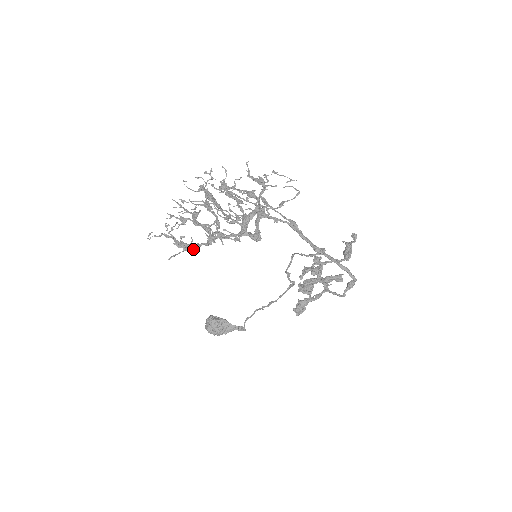
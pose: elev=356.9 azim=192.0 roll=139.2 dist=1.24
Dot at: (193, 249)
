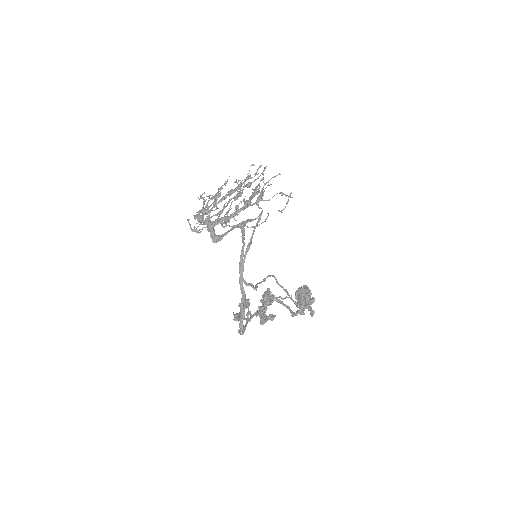
Dot at: occluded
